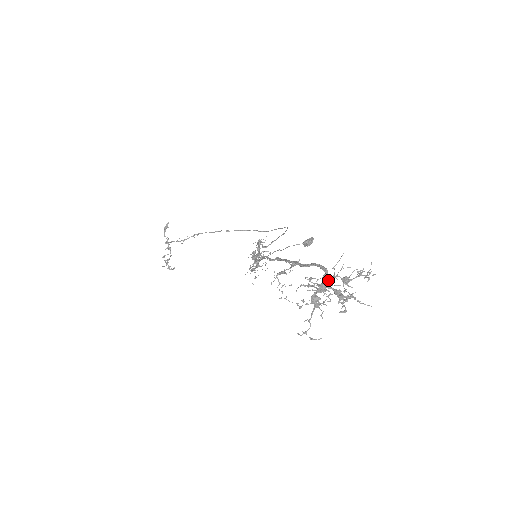
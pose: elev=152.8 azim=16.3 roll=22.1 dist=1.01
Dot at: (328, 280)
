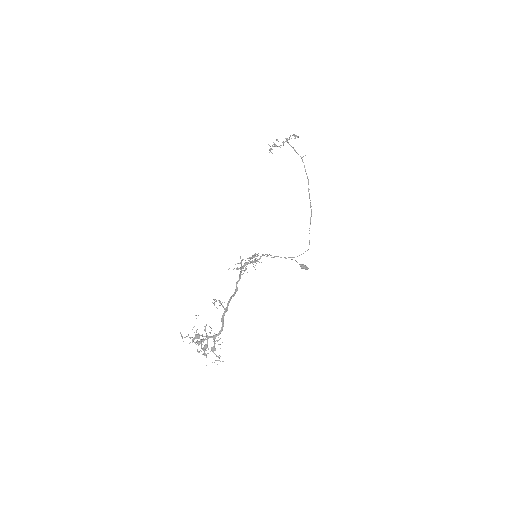
Dot at: (201, 347)
